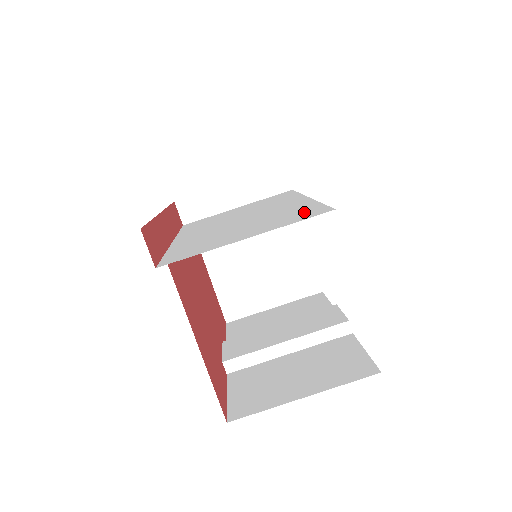
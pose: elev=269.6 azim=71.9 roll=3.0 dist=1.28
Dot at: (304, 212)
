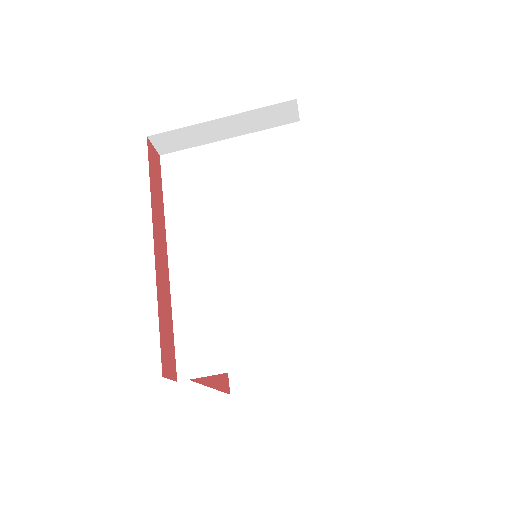
Dot at: (320, 316)
